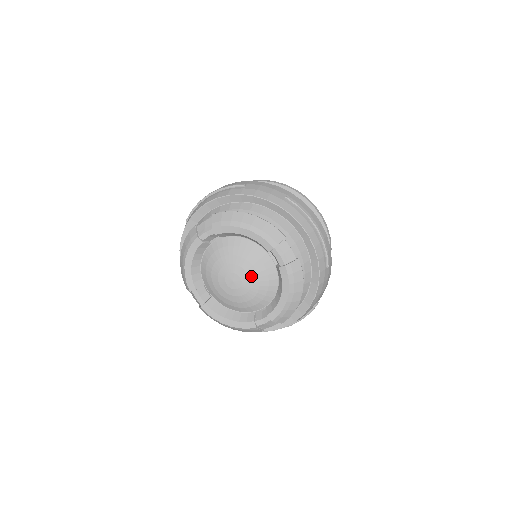
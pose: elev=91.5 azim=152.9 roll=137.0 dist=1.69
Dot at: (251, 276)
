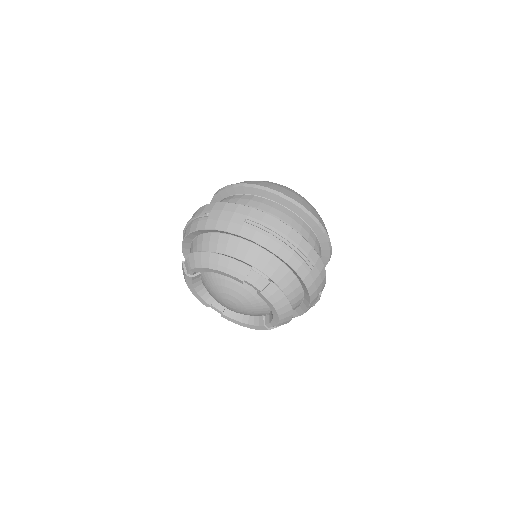
Dot at: (240, 300)
